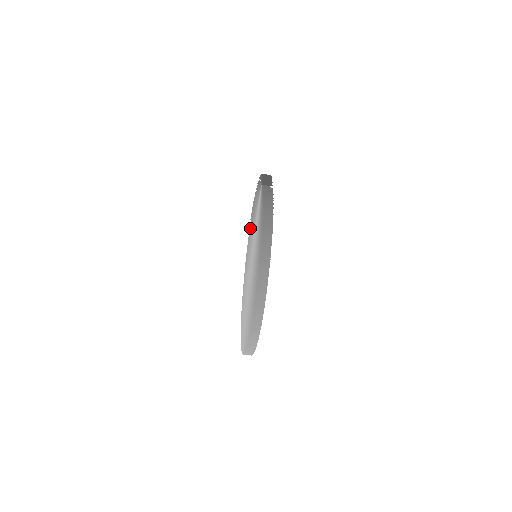
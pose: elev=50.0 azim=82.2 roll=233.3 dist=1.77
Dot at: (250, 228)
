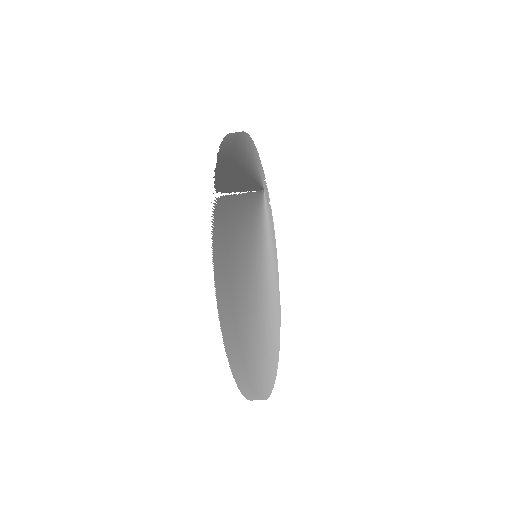
Dot at: occluded
